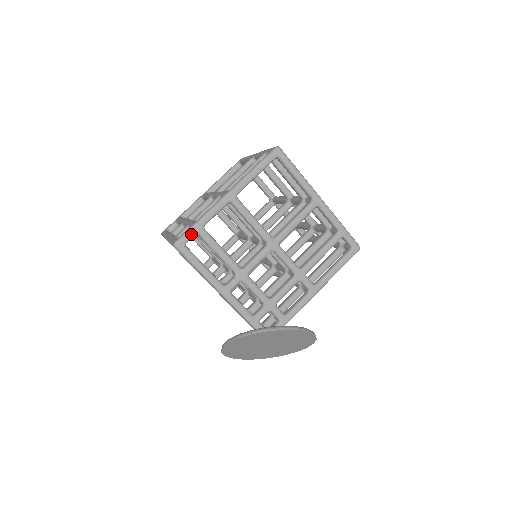
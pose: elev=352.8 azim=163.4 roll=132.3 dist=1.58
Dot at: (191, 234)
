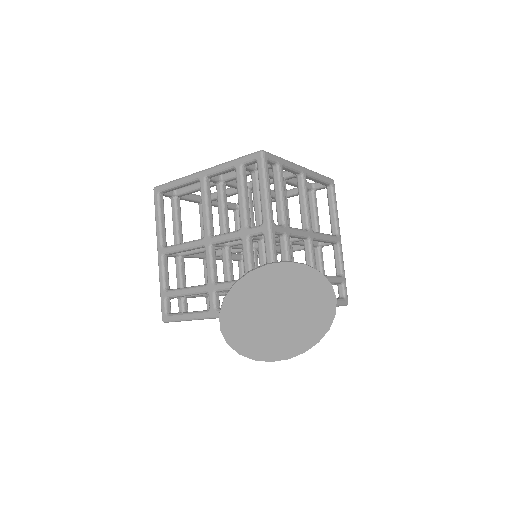
Dot at: (275, 159)
